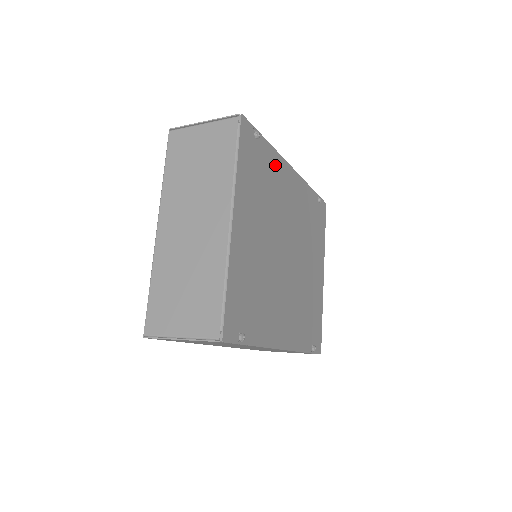
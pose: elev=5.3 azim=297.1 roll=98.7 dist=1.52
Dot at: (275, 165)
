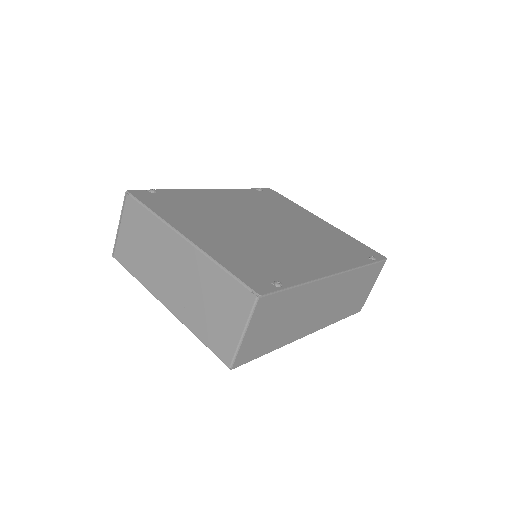
Dot at: (191, 196)
